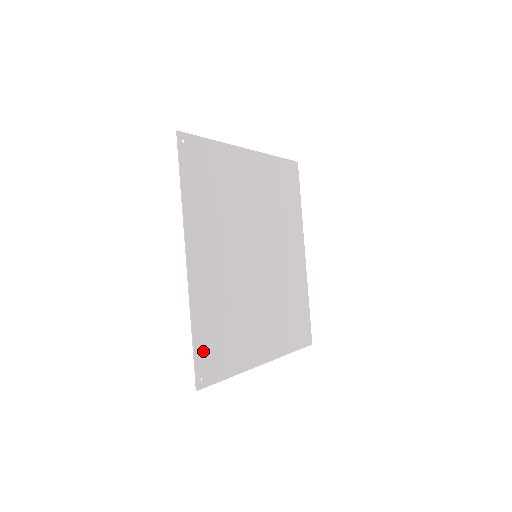
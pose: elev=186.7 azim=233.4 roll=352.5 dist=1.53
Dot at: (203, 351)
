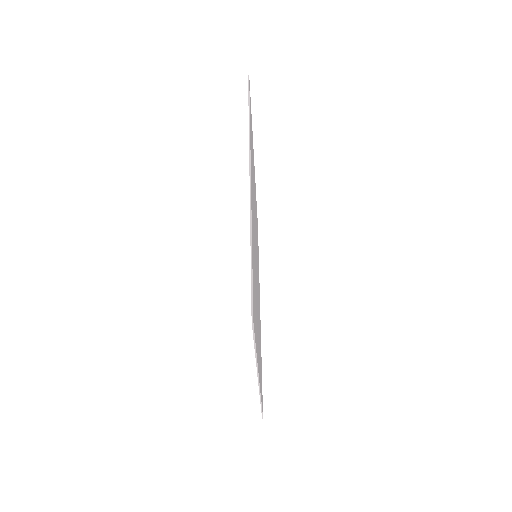
Dot at: (253, 282)
